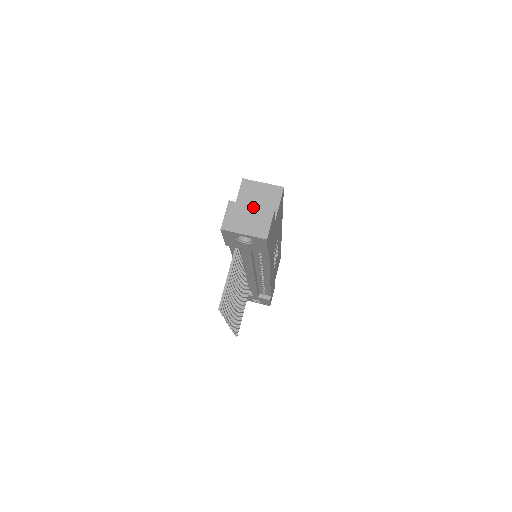
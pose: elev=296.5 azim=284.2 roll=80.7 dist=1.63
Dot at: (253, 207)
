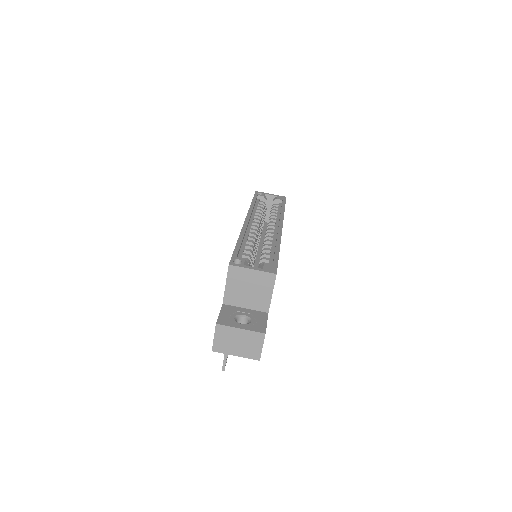
Dot at: (242, 331)
